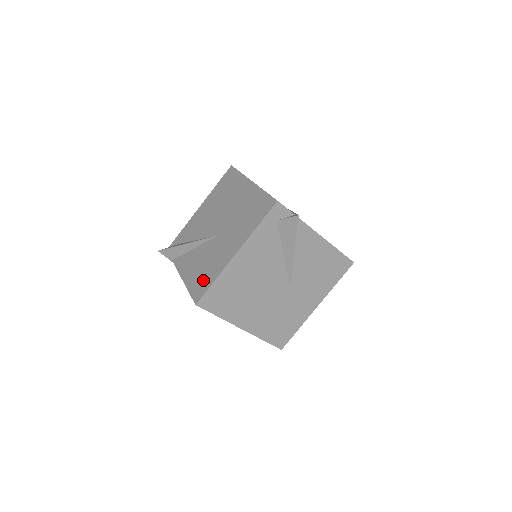
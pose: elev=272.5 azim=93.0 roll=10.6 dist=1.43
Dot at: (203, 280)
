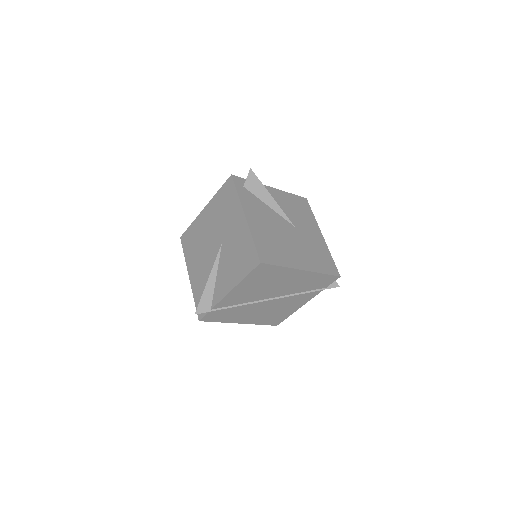
Dot at: (246, 256)
